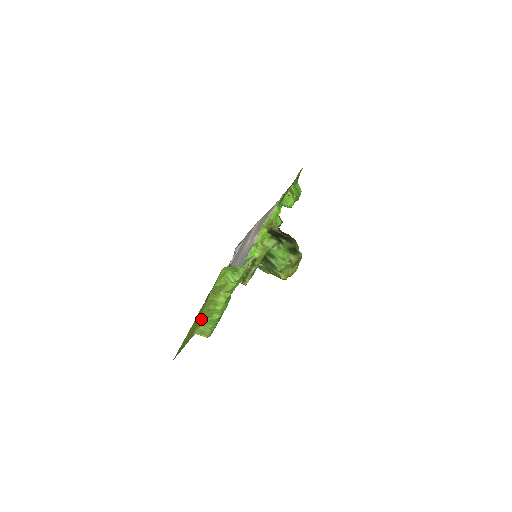
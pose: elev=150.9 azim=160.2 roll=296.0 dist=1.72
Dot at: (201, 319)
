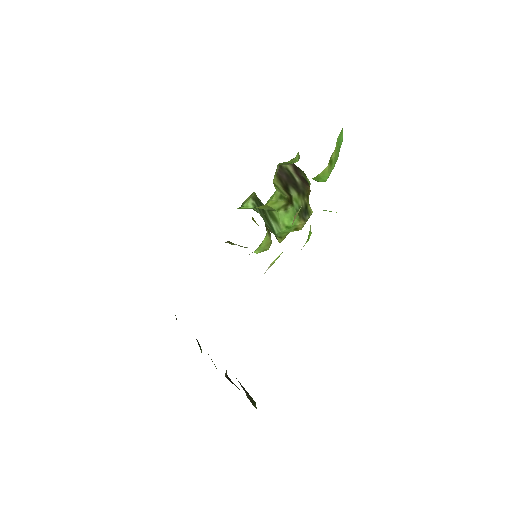
Dot at: occluded
